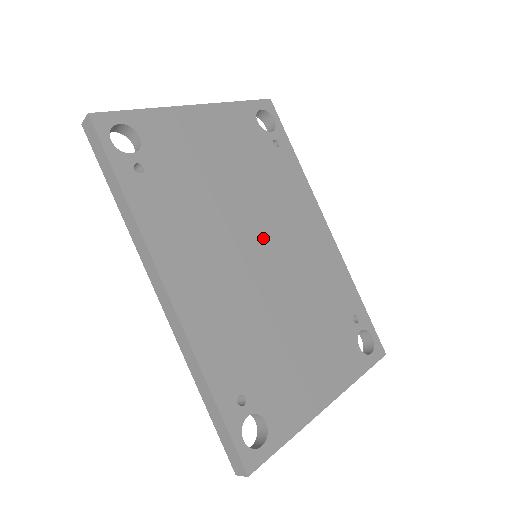
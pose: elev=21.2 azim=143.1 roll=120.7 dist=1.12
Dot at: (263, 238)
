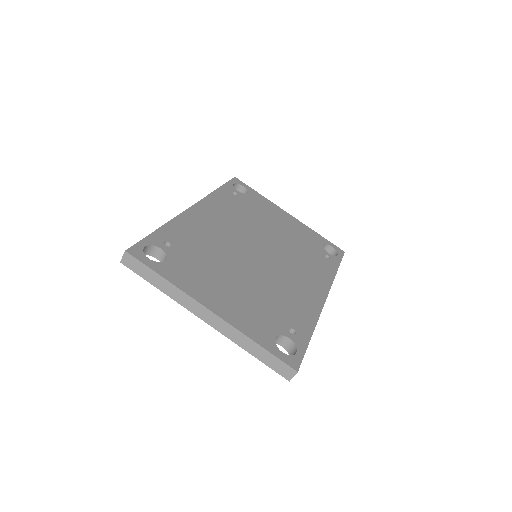
Dot at: (268, 252)
